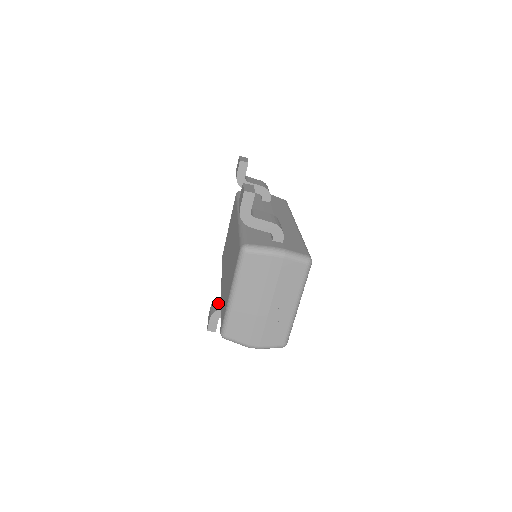
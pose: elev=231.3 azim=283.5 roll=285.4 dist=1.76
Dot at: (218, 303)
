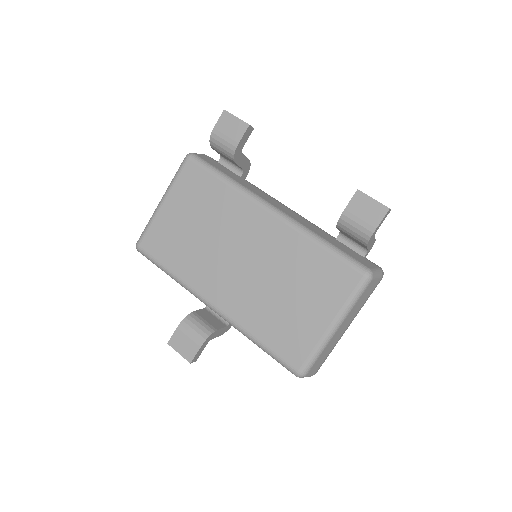
Dot at: (199, 322)
